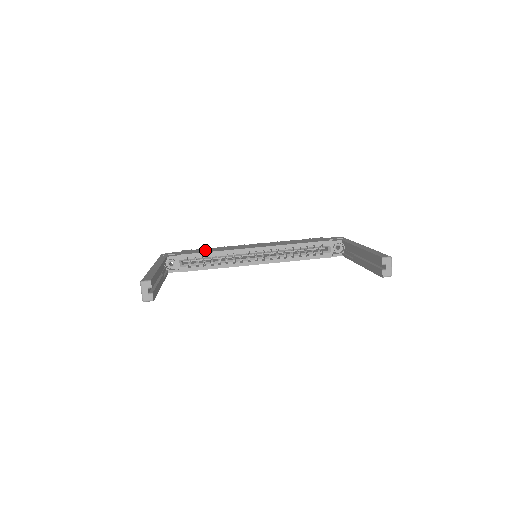
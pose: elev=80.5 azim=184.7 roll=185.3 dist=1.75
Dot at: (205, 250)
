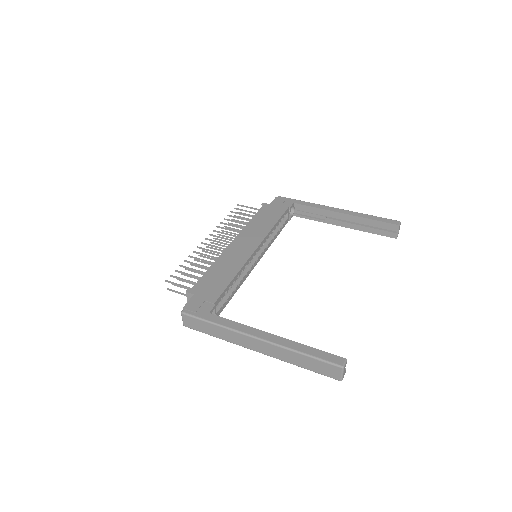
Dot at: (218, 278)
